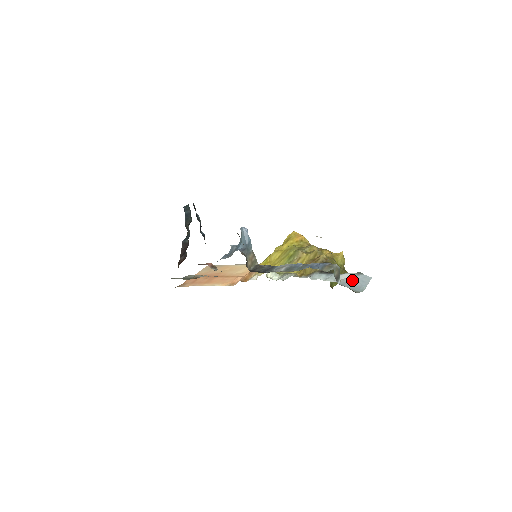
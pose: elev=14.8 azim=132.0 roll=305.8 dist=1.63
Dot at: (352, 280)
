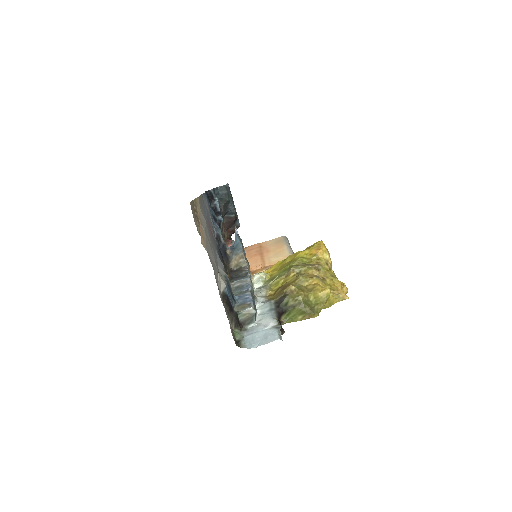
Dot at: (259, 331)
